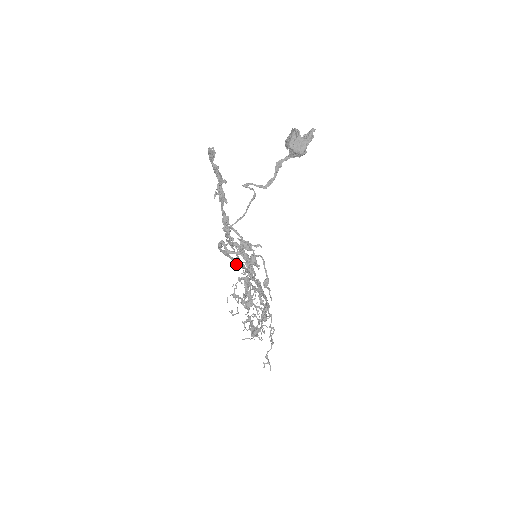
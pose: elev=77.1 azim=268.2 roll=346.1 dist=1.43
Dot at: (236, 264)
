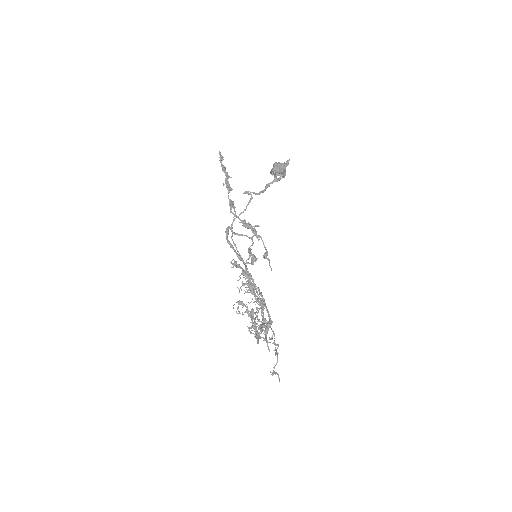
Dot at: (240, 259)
